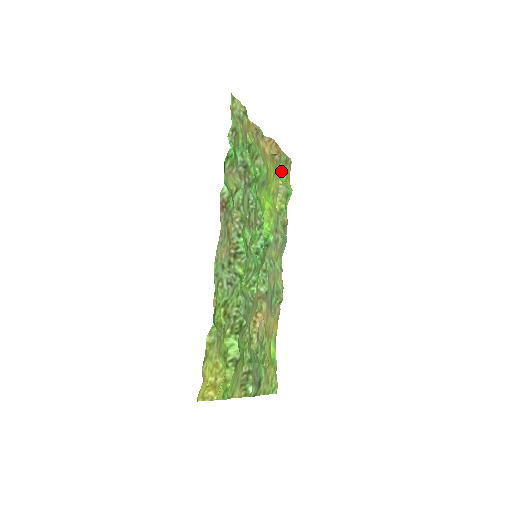
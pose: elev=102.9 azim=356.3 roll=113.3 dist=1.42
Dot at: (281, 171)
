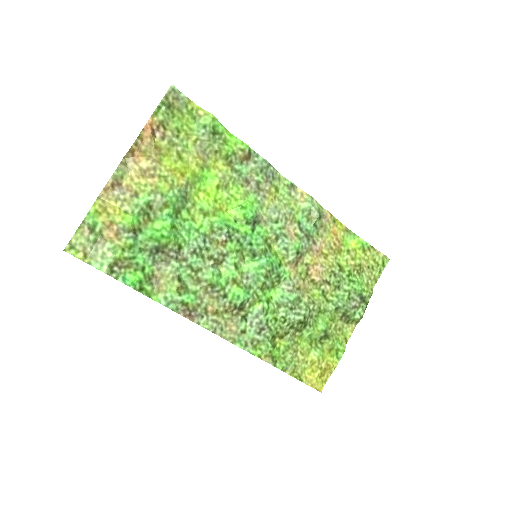
Dot at: (178, 125)
